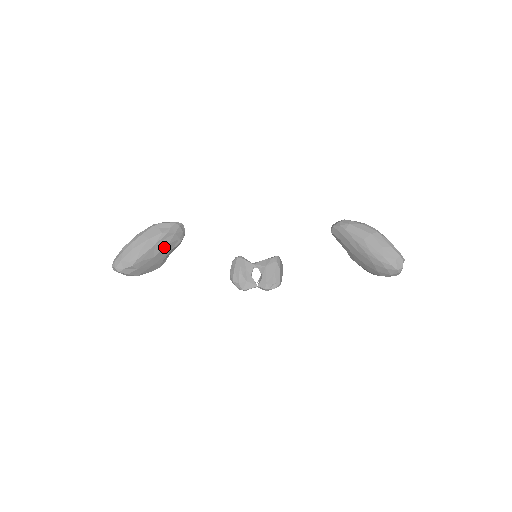
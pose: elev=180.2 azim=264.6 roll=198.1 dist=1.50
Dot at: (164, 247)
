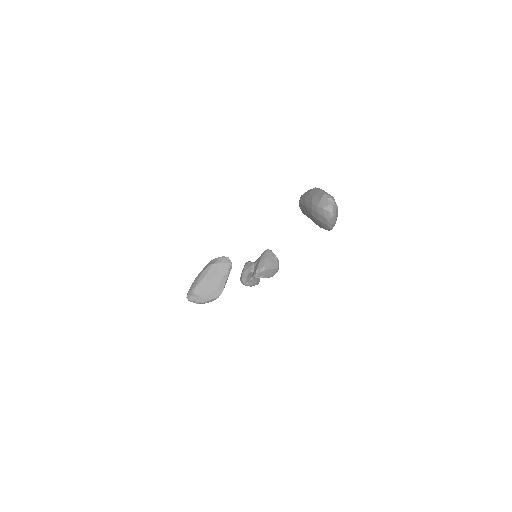
Dot at: (214, 276)
